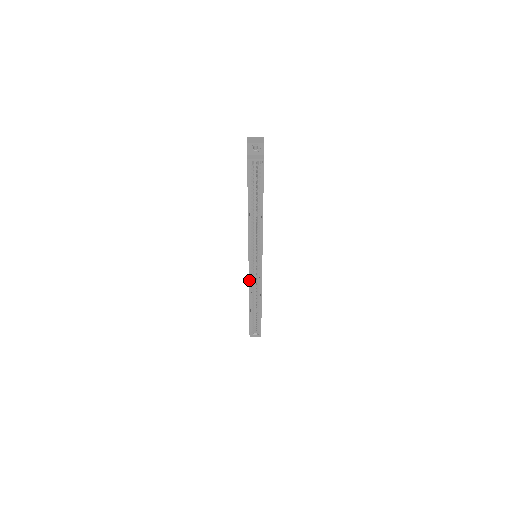
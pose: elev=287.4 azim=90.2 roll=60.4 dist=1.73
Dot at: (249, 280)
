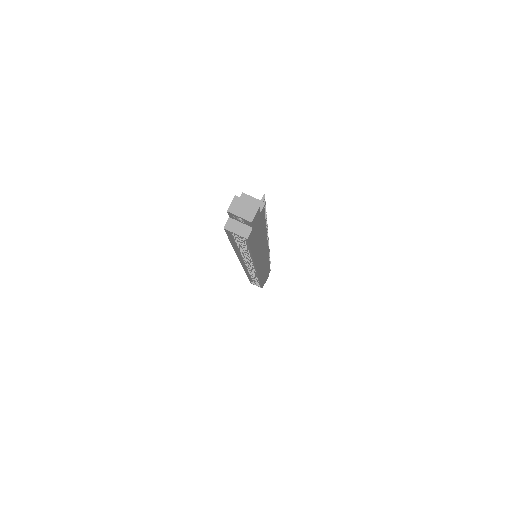
Dot at: (244, 269)
